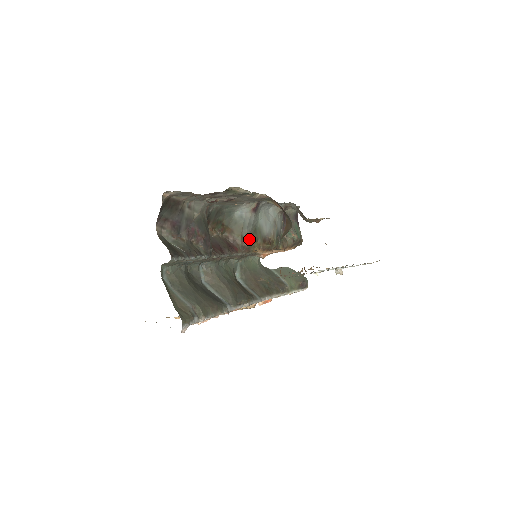
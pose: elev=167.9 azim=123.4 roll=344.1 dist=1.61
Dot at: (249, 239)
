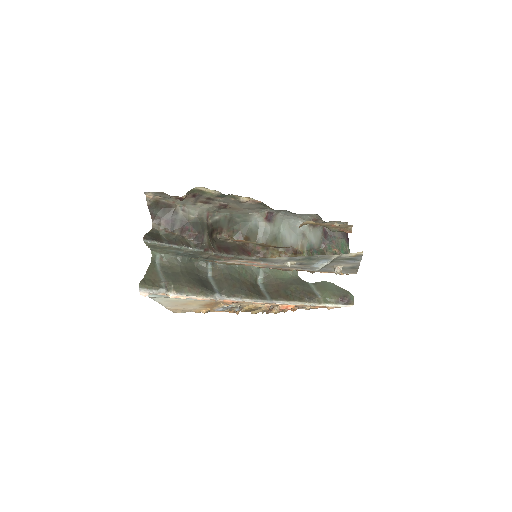
Dot at: occluded
